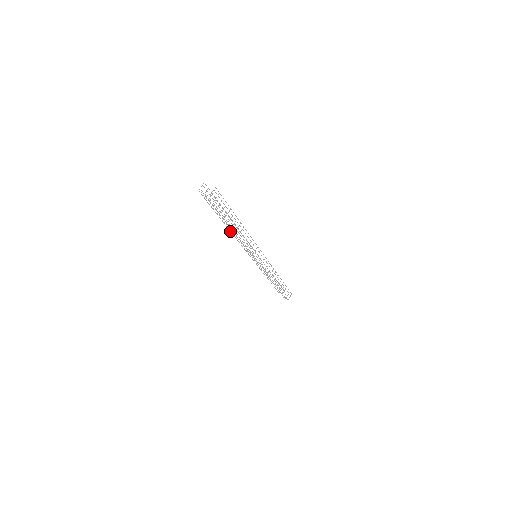
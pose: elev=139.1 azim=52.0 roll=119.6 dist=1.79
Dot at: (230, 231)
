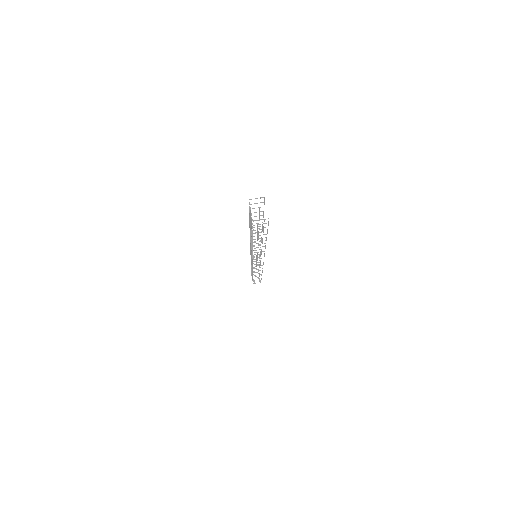
Dot at: (250, 233)
